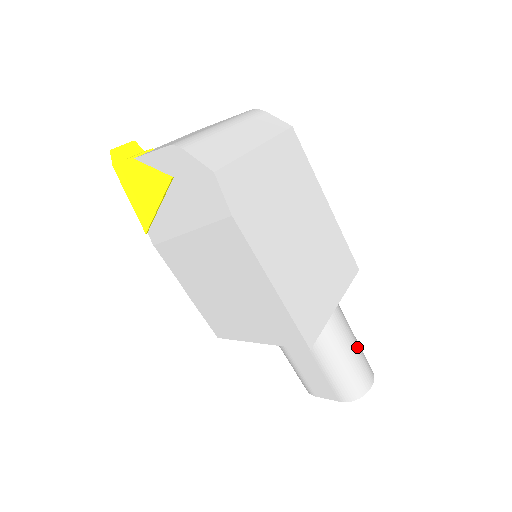
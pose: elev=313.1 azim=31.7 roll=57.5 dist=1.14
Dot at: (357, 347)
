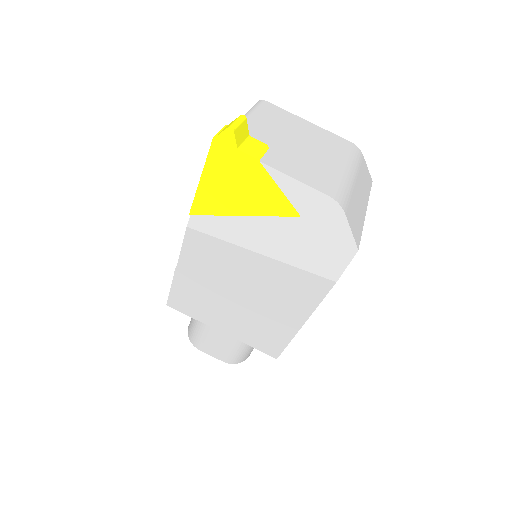
Dot at: occluded
